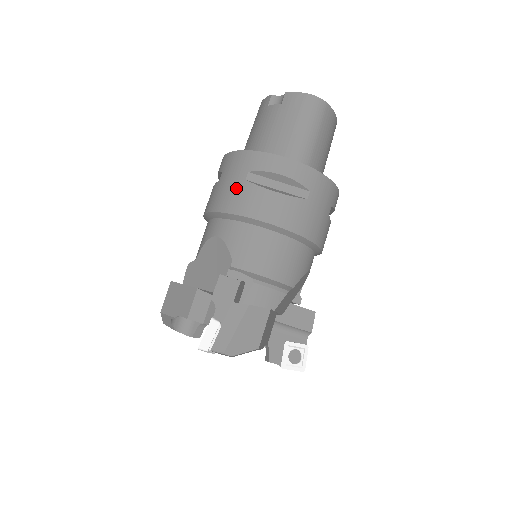
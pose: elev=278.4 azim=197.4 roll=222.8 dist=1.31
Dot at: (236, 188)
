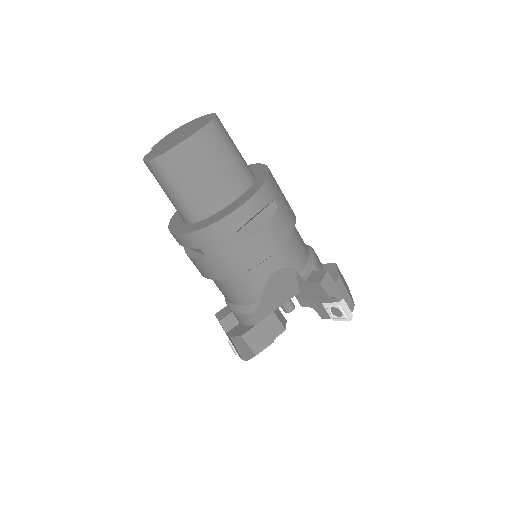
Dot at: occluded
